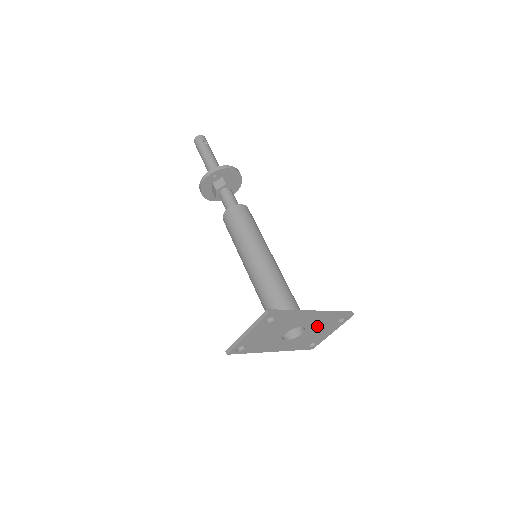
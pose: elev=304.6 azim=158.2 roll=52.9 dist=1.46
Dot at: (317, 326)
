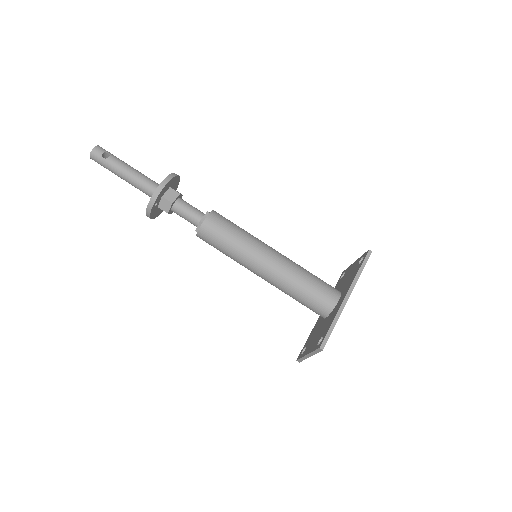
Dot at: occluded
